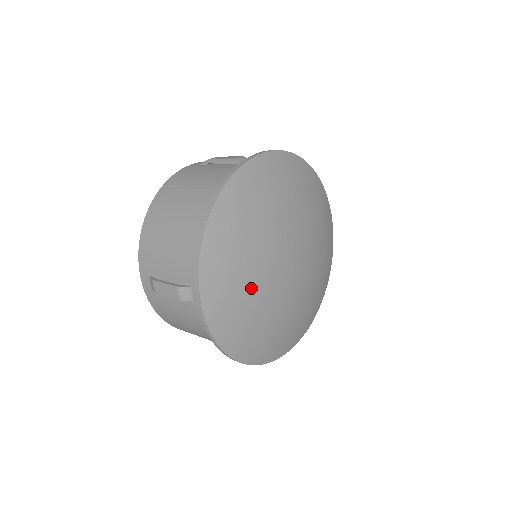
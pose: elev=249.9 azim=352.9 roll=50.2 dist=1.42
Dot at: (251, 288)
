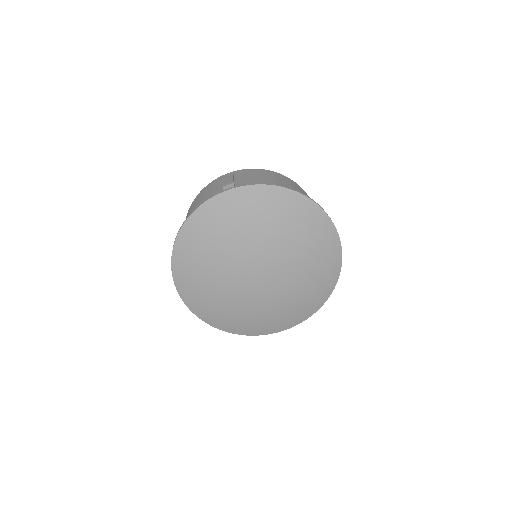
Dot at: (214, 290)
